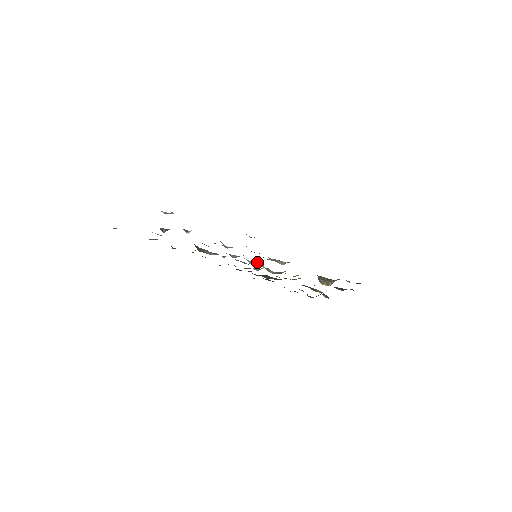
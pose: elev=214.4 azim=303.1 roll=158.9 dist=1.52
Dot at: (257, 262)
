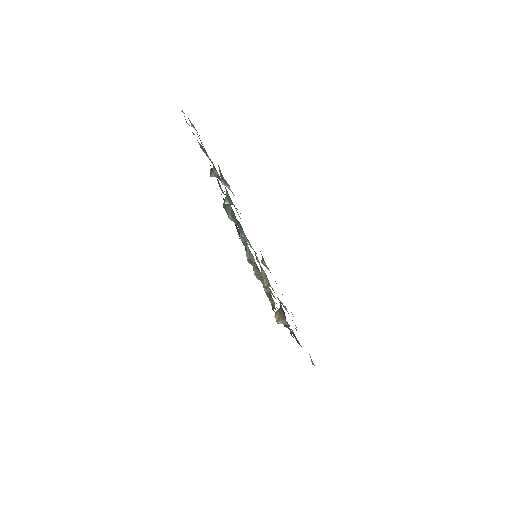
Dot at: occluded
